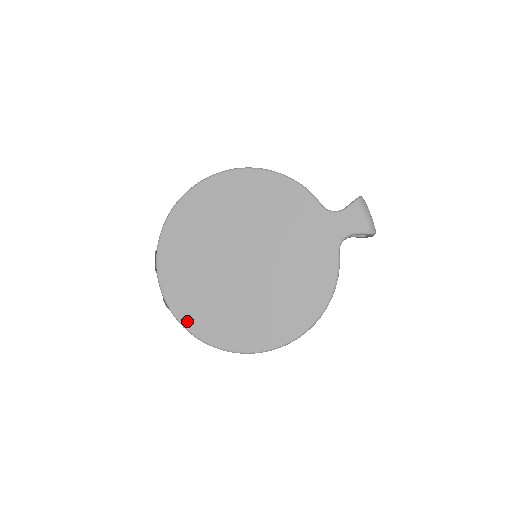
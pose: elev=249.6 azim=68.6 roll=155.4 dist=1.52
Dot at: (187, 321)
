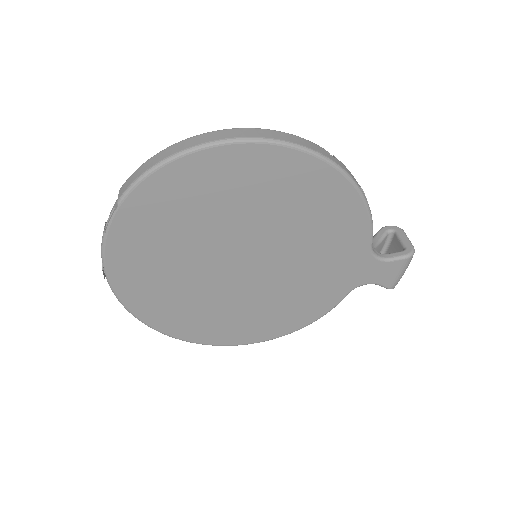
Dot at: (127, 297)
